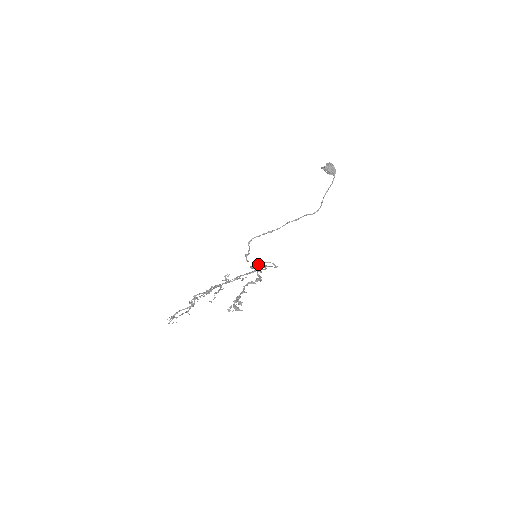
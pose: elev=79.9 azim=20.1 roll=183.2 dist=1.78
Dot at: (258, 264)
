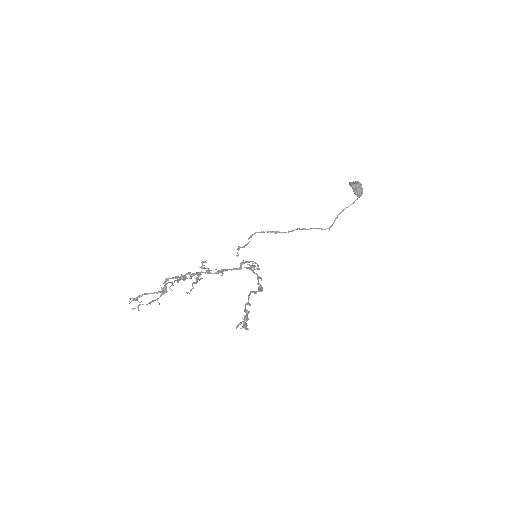
Dot at: (253, 265)
